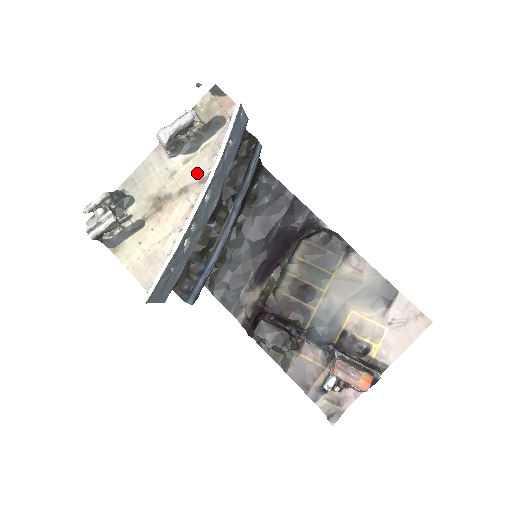
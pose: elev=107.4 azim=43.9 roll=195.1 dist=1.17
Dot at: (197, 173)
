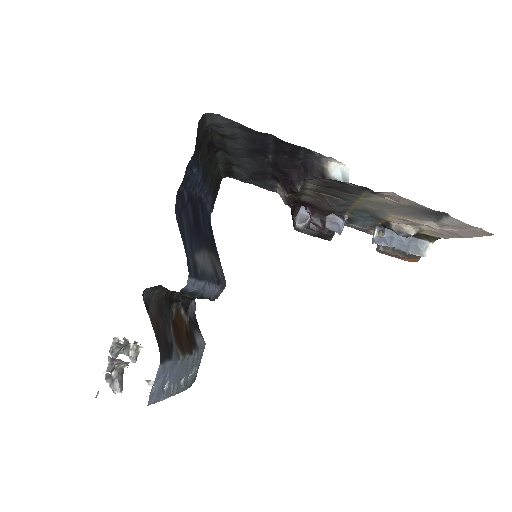
Dot at: occluded
